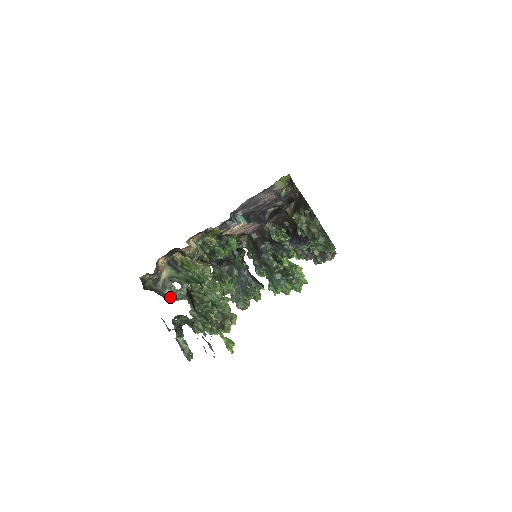
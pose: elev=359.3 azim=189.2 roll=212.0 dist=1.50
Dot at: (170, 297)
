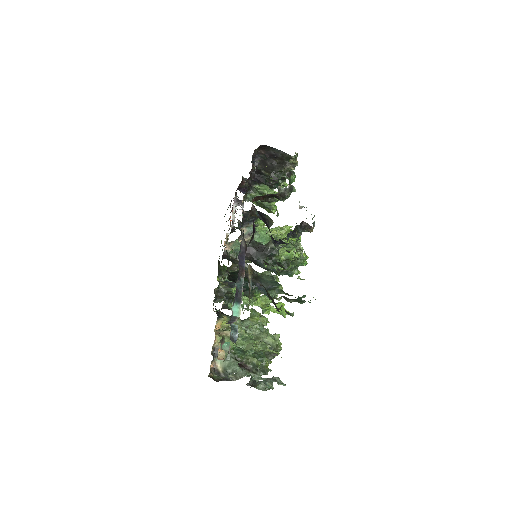
Dot at: (234, 378)
